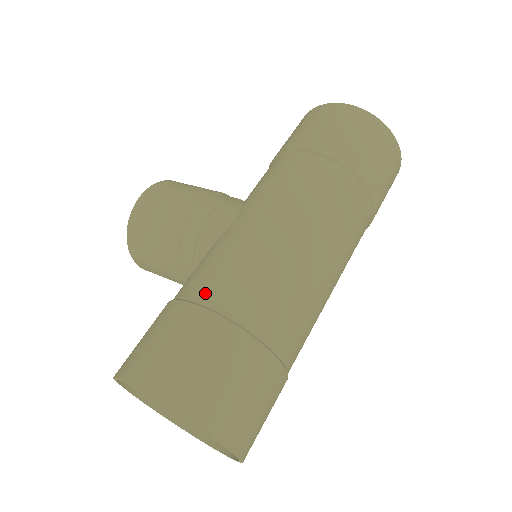
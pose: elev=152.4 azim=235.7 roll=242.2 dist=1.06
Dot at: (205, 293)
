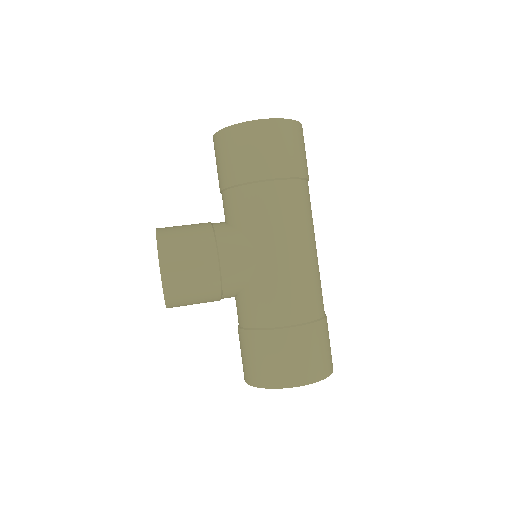
Dot at: (287, 318)
